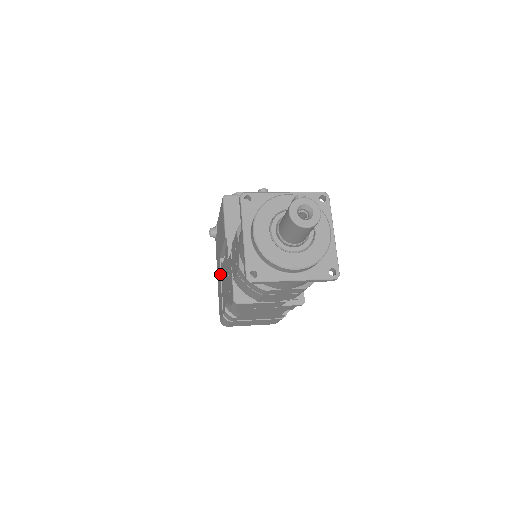
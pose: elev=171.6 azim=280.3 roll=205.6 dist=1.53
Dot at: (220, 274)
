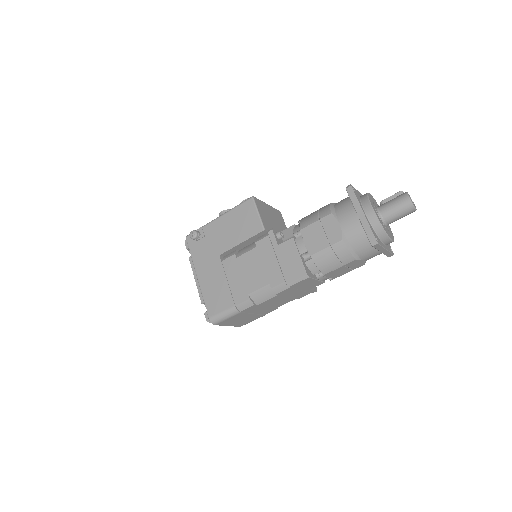
Dot at: (224, 269)
